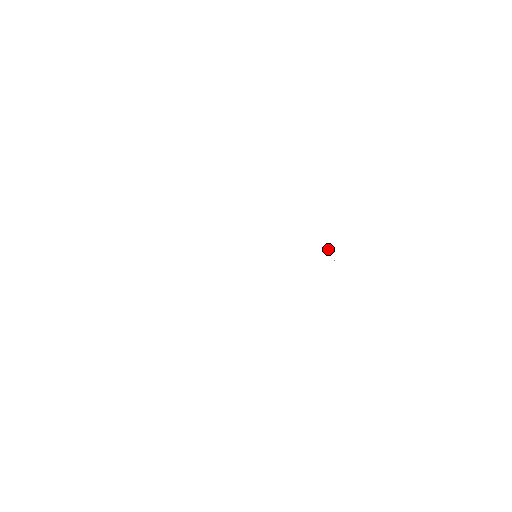
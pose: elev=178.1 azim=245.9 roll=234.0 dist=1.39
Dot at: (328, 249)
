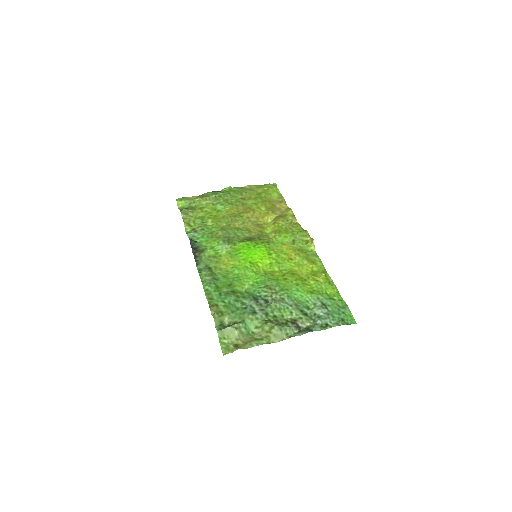
Dot at: (268, 301)
